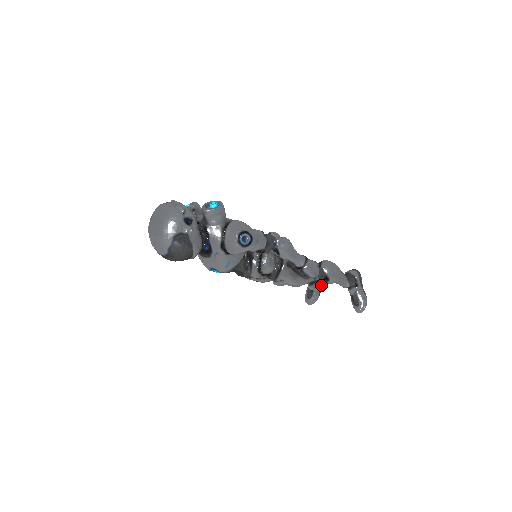
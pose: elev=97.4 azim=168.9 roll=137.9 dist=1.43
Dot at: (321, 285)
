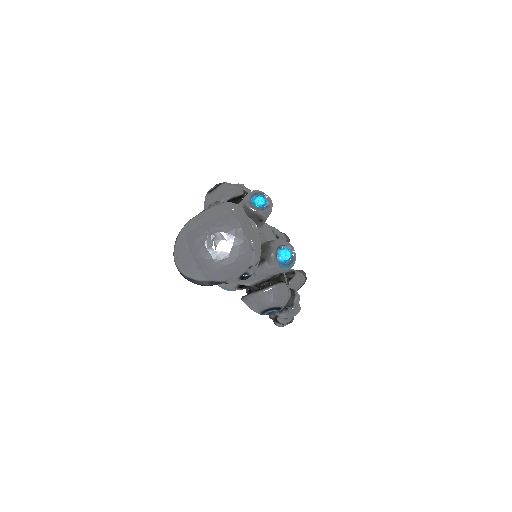
Dot at: occluded
